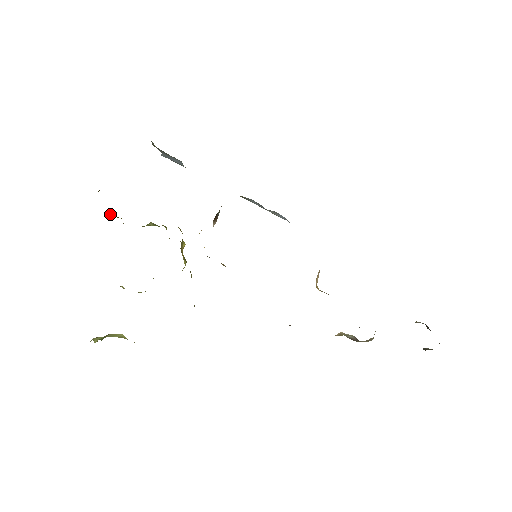
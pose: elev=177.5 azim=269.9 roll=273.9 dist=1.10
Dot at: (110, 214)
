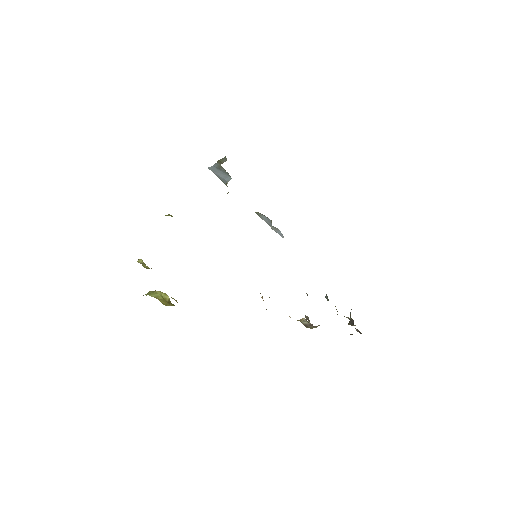
Dot at: occluded
